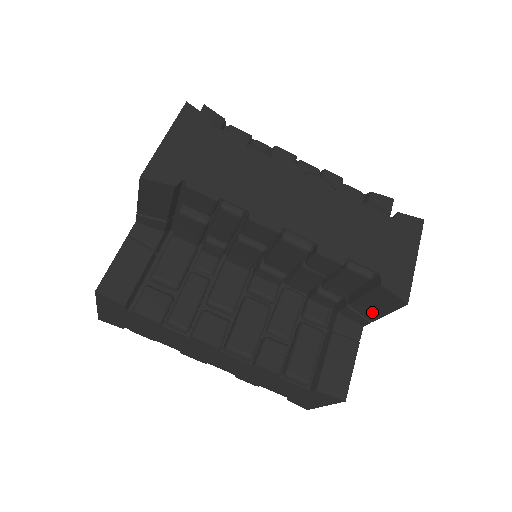
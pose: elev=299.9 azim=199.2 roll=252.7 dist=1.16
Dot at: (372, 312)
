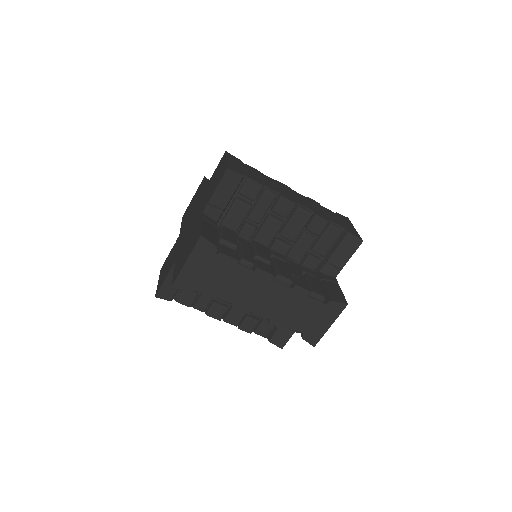
Dot at: (342, 260)
